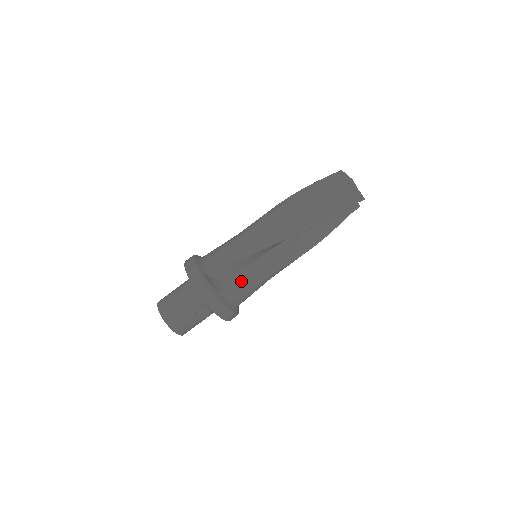
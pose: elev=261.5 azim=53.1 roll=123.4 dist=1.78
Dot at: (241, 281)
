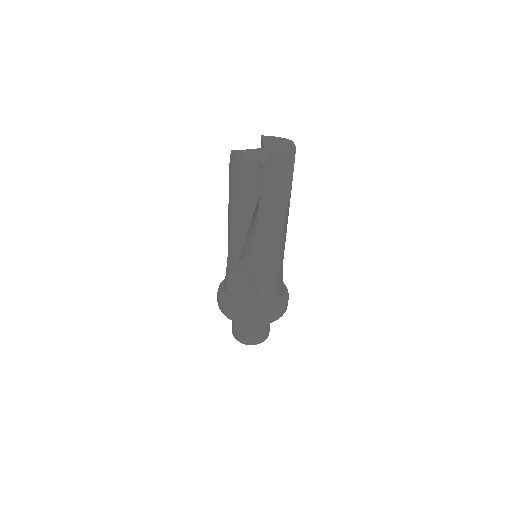
Dot at: (253, 289)
